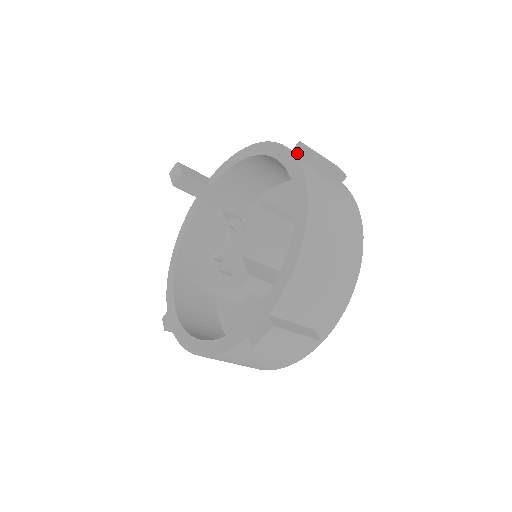
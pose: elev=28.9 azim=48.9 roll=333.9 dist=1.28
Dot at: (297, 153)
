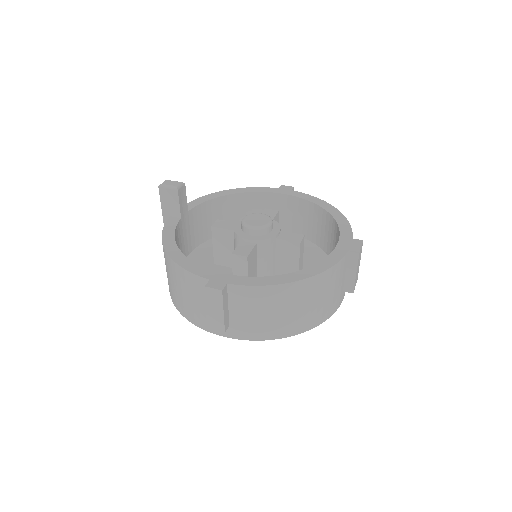
Dot at: (286, 188)
